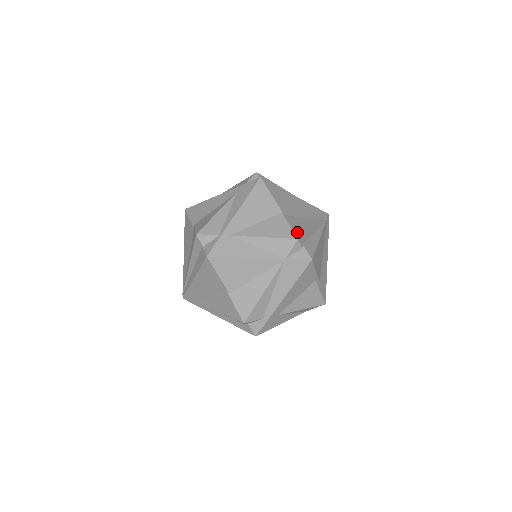
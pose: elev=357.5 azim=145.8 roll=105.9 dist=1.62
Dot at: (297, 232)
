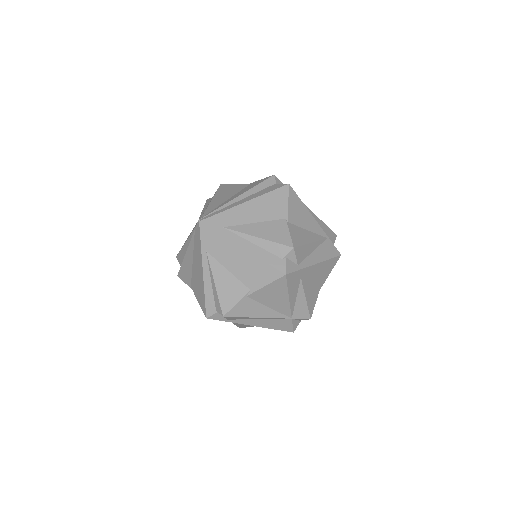
Dot at: occluded
